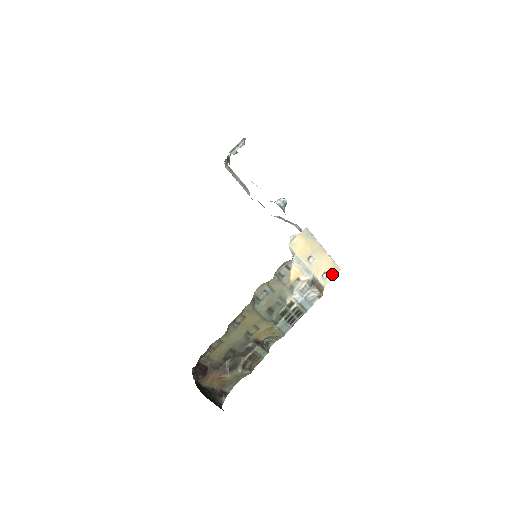
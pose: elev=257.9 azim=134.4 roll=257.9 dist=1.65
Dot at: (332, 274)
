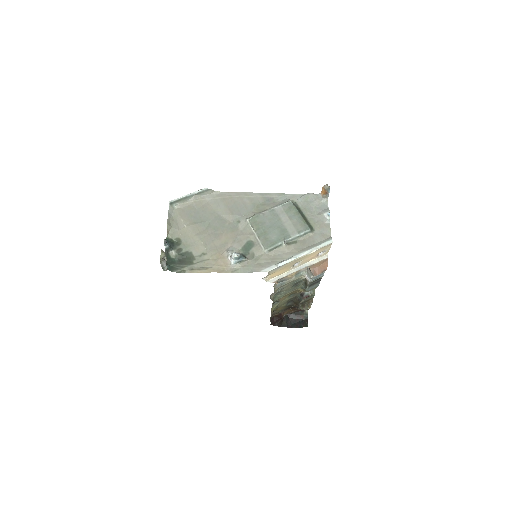
Dot at: (326, 248)
